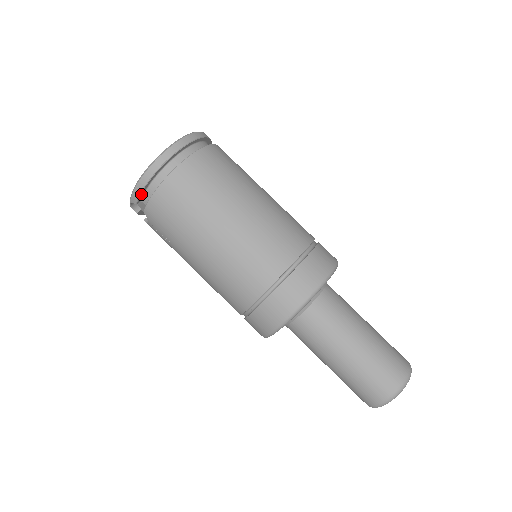
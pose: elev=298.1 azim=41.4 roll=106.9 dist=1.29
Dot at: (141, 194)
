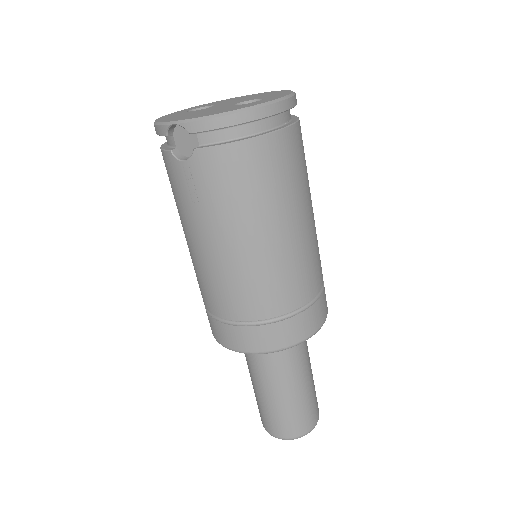
Dot at: (212, 129)
